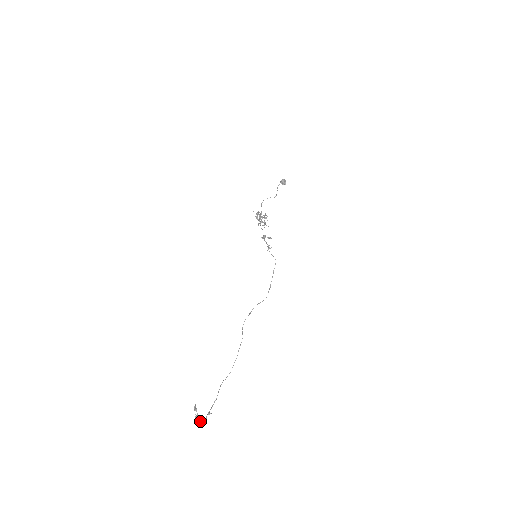
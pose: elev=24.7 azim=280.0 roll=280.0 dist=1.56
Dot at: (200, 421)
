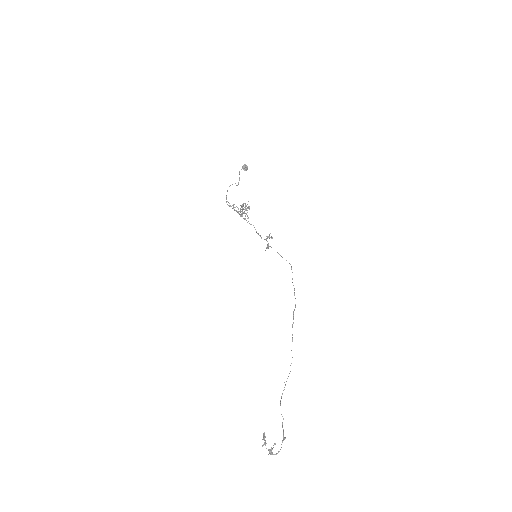
Dot at: (271, 449)
